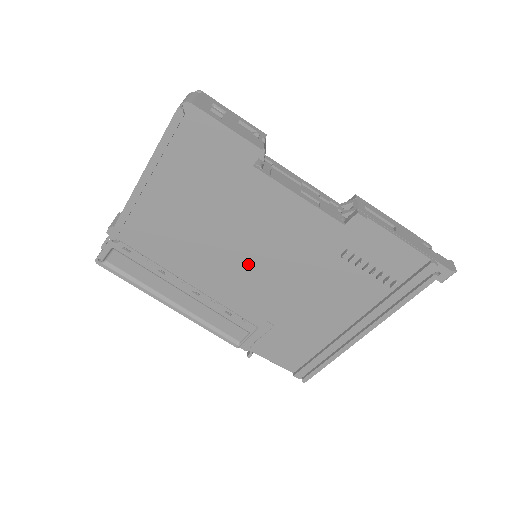
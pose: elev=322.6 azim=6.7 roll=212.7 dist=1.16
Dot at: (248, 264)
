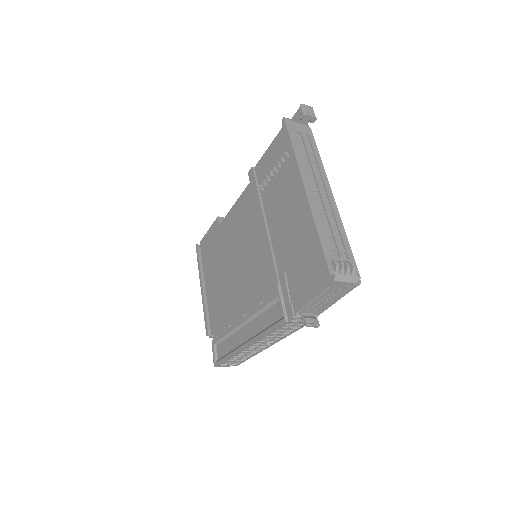
Dot at: (245, 259)
